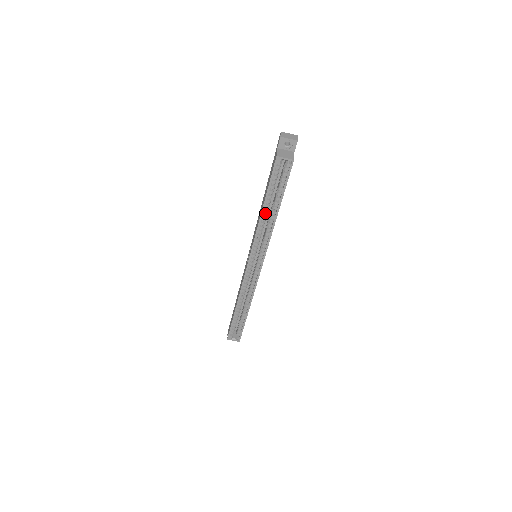
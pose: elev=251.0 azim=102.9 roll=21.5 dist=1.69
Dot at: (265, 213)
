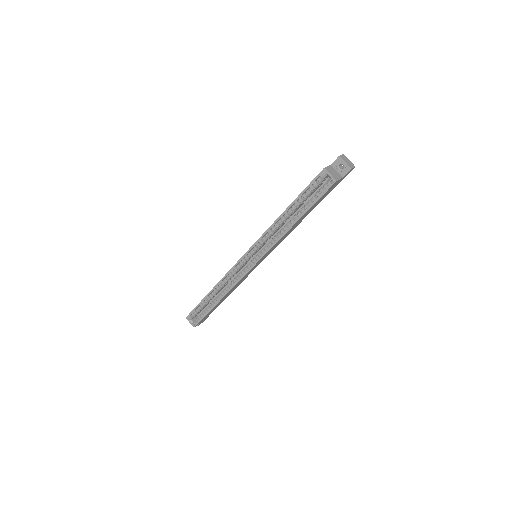
Dot at: (285, 217)
